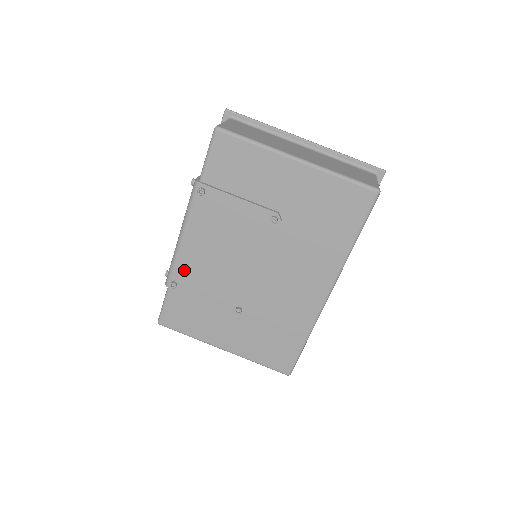
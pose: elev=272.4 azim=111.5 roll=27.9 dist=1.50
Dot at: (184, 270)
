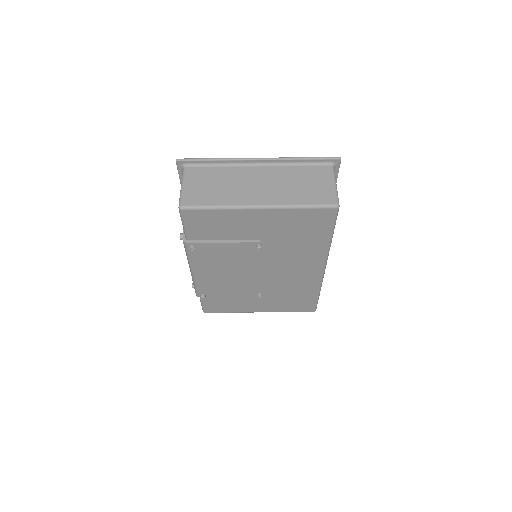
Dot at: (206, 287)
